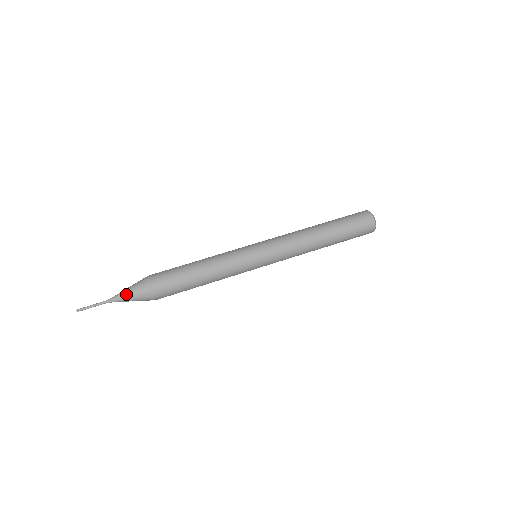
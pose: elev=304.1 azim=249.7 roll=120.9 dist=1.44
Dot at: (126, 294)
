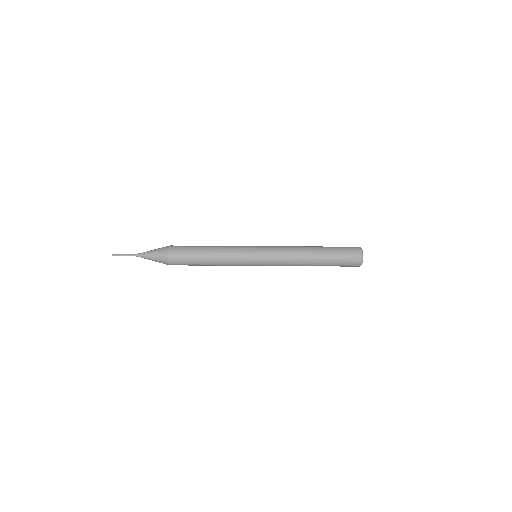
Dot at: (149, 255)
